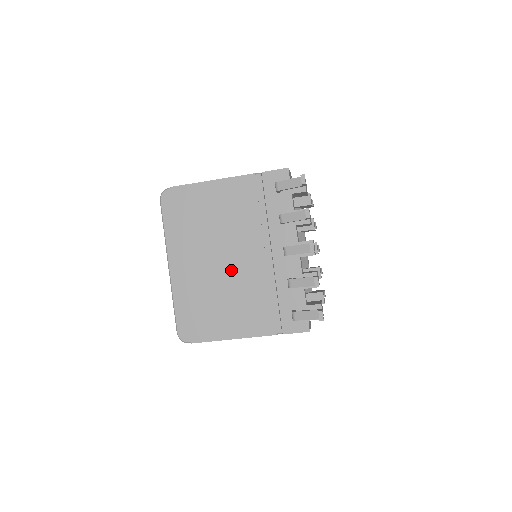
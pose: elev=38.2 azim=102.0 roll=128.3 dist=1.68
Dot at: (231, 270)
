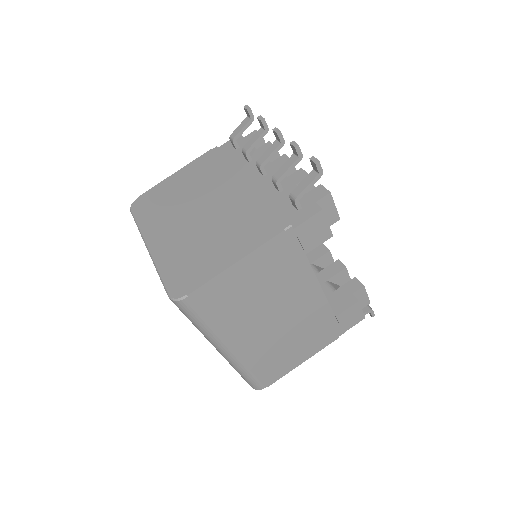
Dot at: (213, 212)
